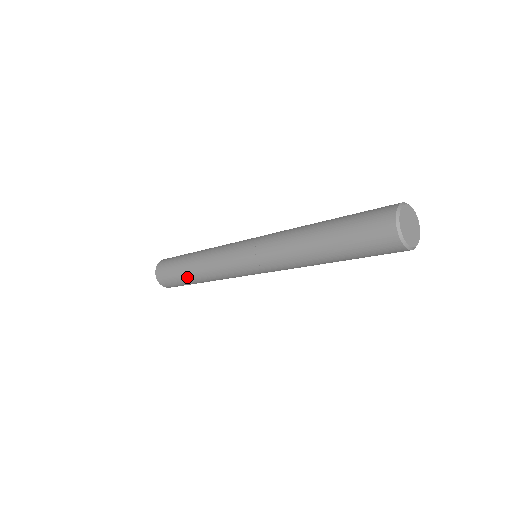
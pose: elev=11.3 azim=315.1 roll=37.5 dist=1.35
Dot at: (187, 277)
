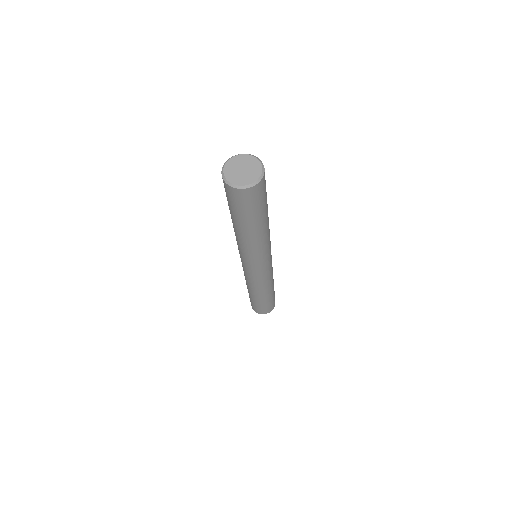
Dot at: (255, 299)
